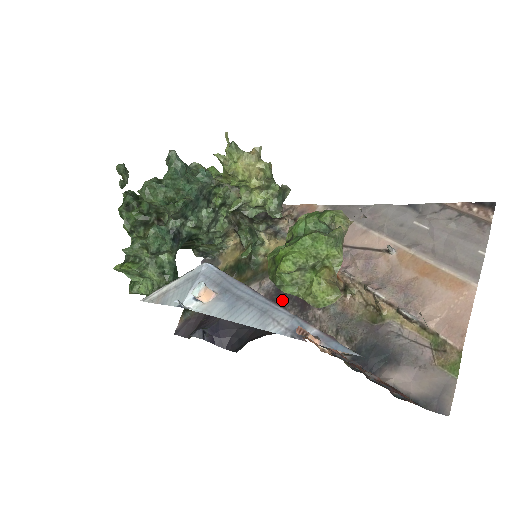
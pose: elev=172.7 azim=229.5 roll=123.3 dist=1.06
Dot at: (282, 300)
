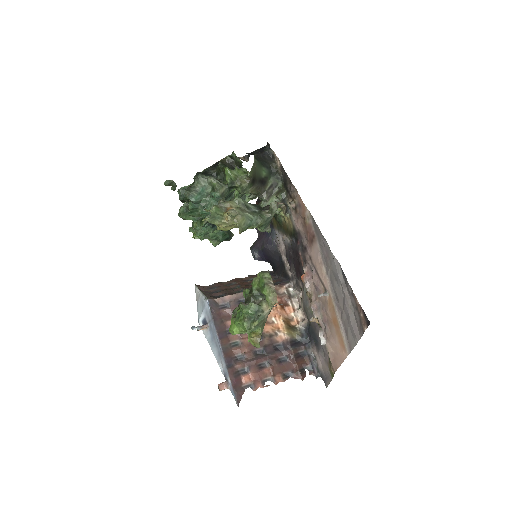
Dot at: (290, 259)
